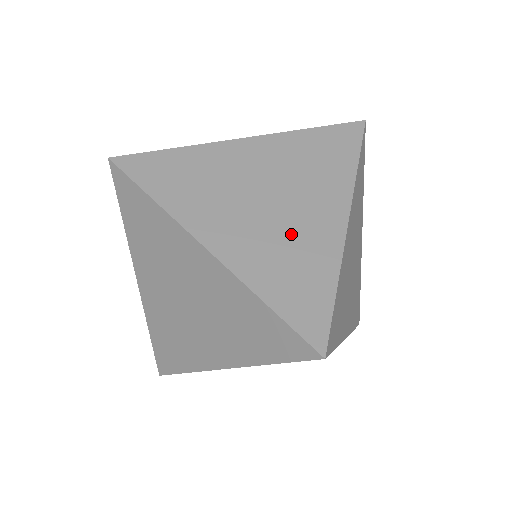
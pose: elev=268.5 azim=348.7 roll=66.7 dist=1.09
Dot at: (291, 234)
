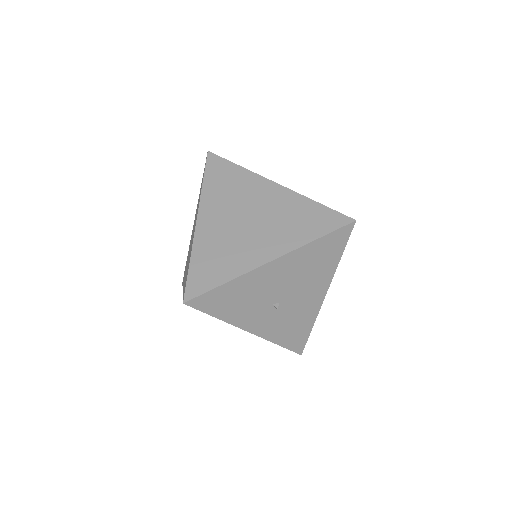
Dot at: occluded
